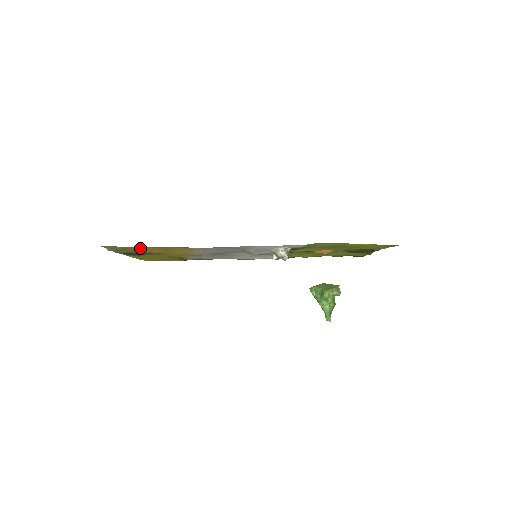
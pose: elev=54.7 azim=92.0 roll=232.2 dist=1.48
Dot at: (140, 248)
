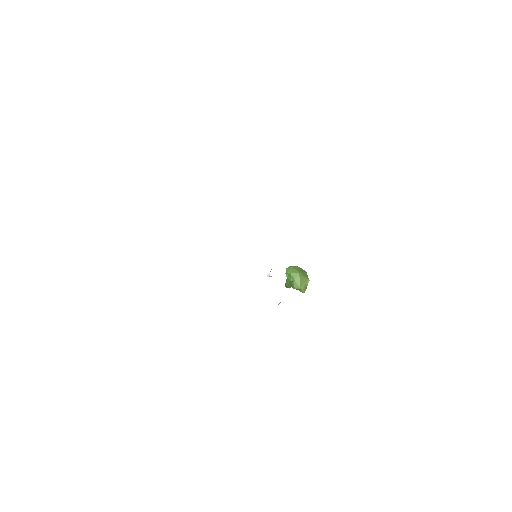
Dot at: occluded
